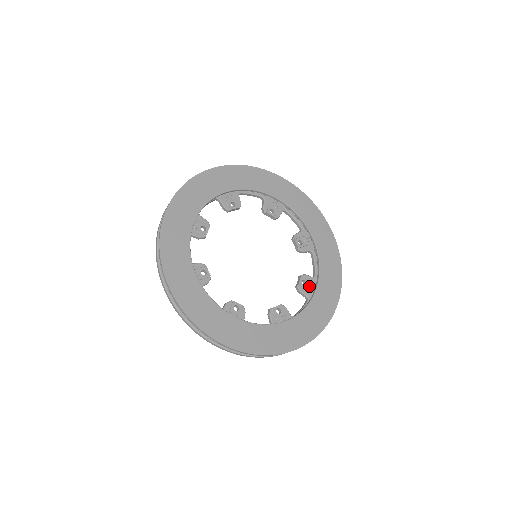
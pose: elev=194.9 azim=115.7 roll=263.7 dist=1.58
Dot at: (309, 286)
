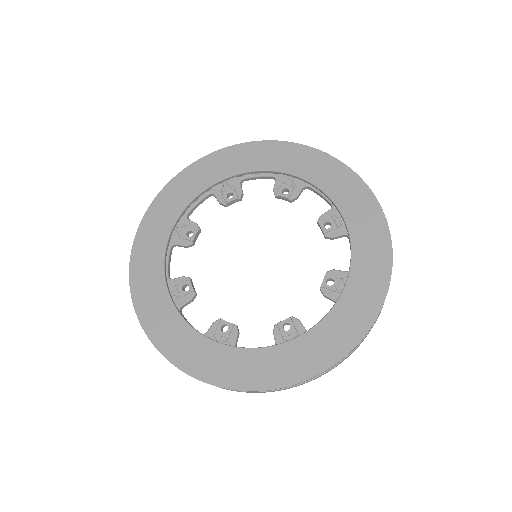
Dot at: (338, 286)
